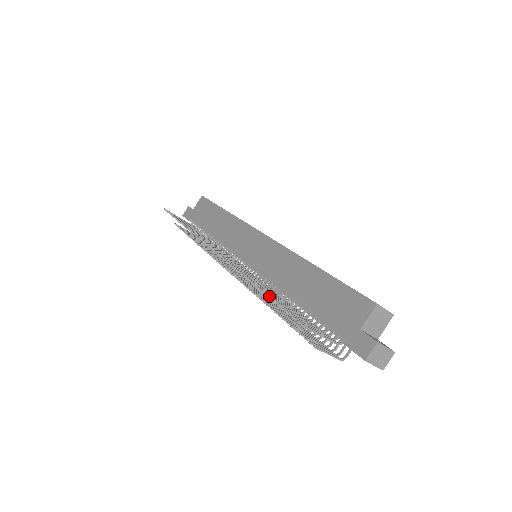
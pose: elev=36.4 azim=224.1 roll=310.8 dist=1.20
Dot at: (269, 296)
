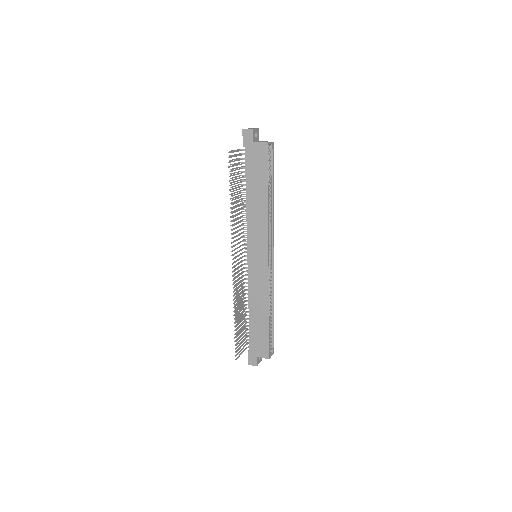
Dot at: (235, 330)
